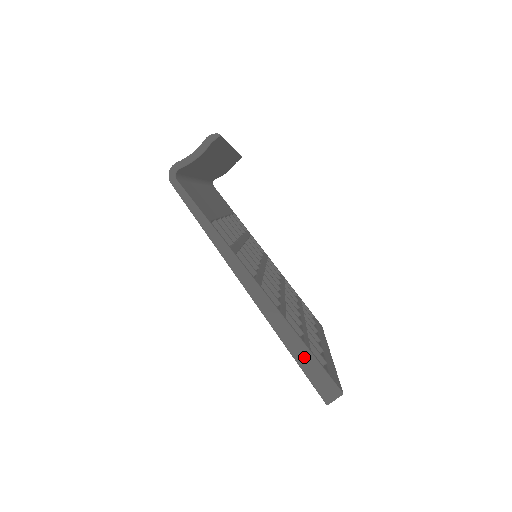
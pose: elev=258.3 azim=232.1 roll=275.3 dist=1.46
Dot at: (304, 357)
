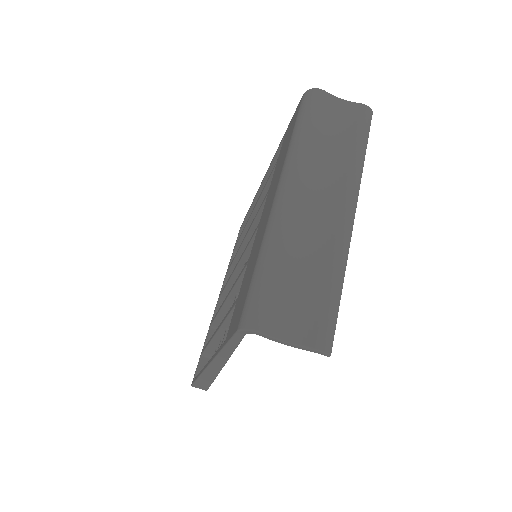
Dot at: (205, 382)
